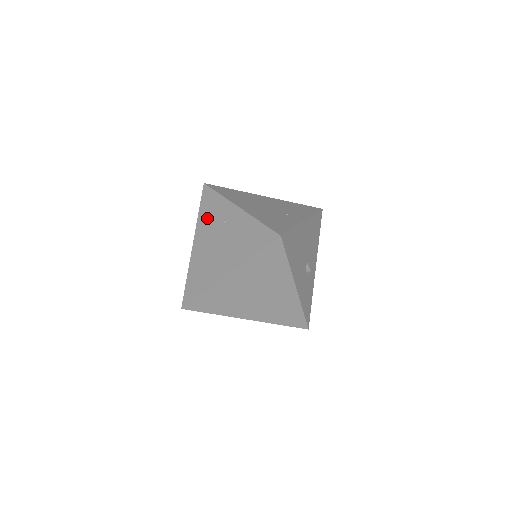
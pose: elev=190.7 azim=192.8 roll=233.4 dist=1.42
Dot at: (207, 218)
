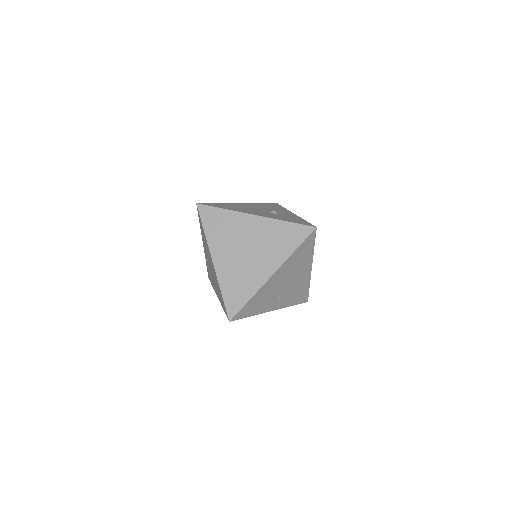
Dot at: (211, 278)
